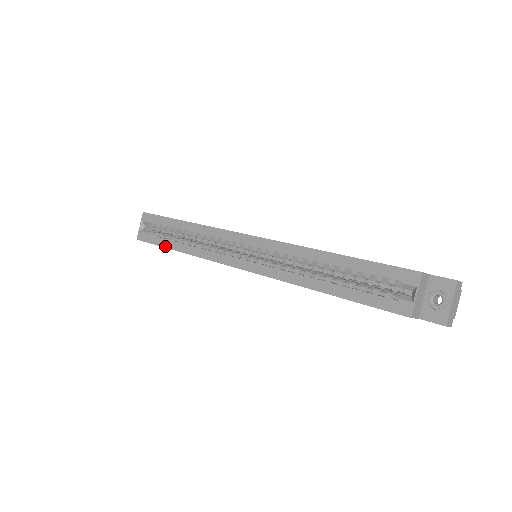
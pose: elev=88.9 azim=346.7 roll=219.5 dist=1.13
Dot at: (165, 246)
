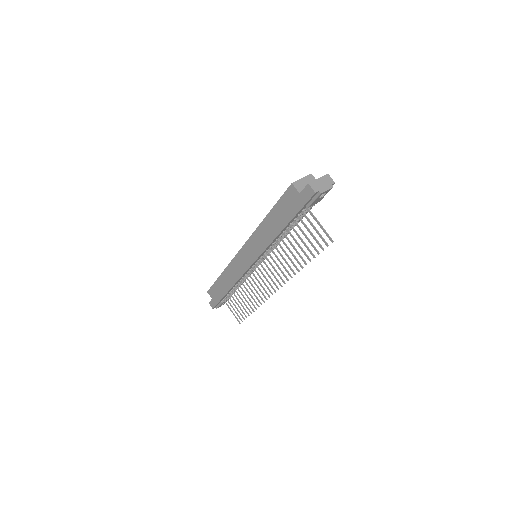
Dot at: (217, 279)
